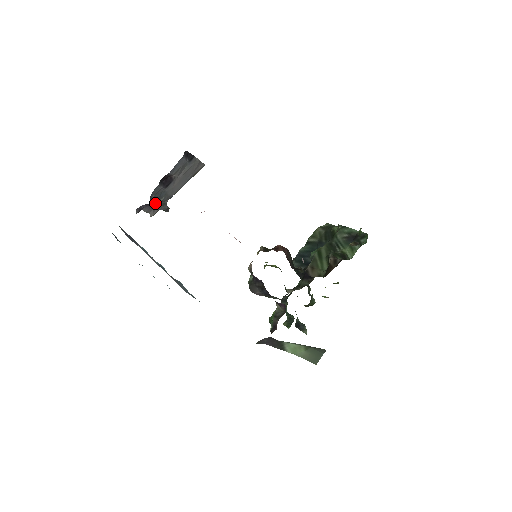
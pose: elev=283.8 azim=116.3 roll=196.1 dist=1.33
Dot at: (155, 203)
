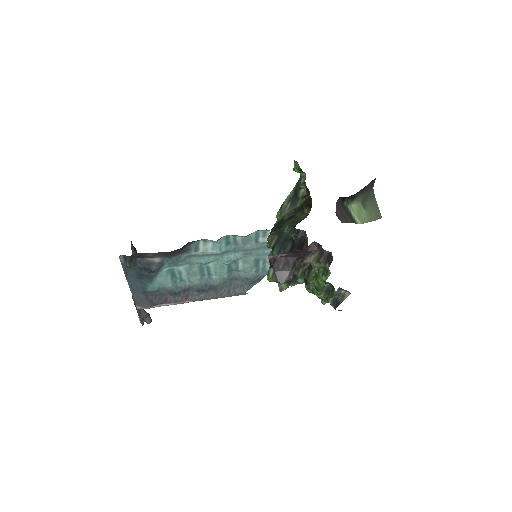
Dot at: occluded
